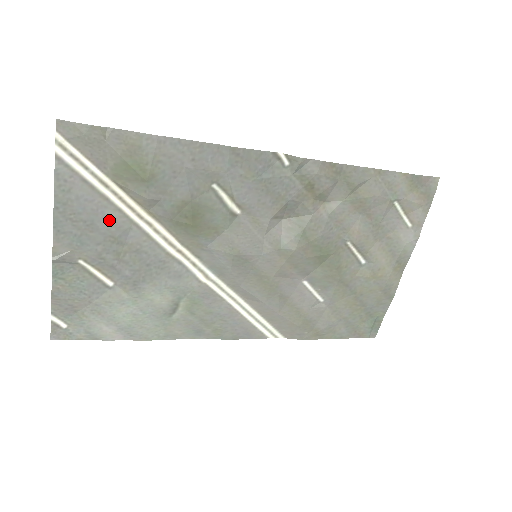
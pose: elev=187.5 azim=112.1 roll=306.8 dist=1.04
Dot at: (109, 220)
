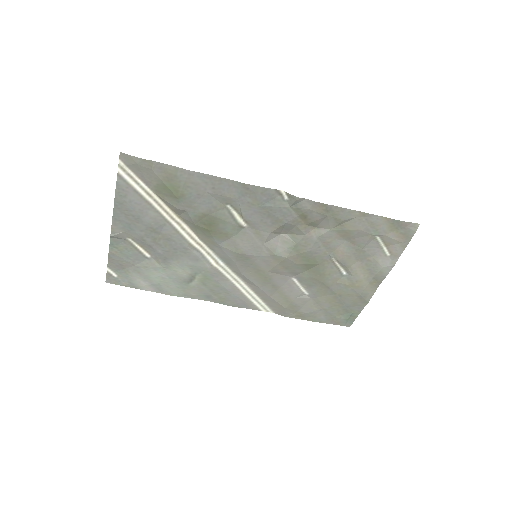
Dot at: (150, 217)
